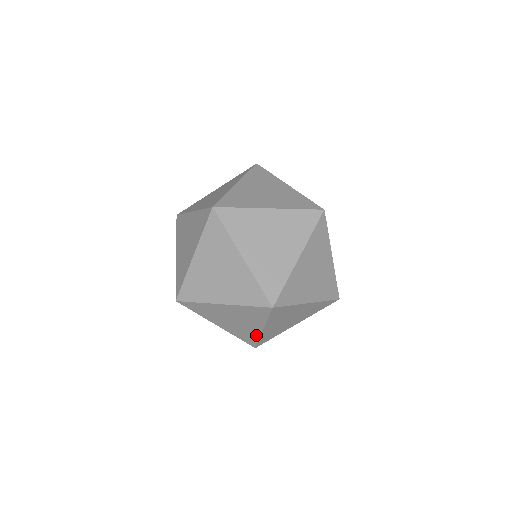
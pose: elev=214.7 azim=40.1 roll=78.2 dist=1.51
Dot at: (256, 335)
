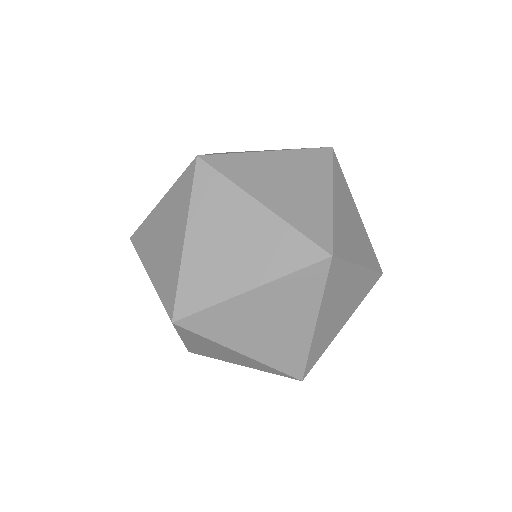
Dot at: (220, 295)
